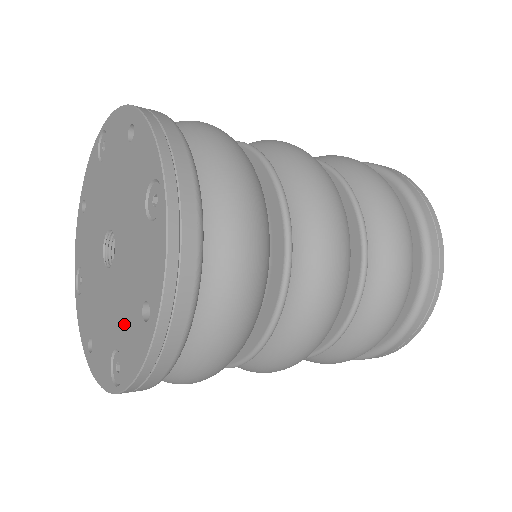
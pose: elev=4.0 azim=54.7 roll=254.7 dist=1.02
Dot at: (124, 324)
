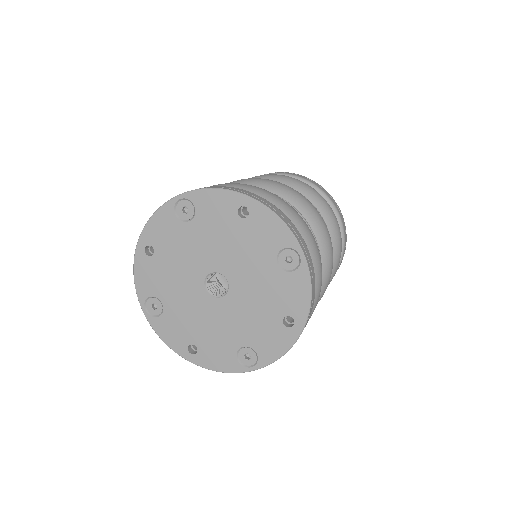
Dot at: (256, 331)
